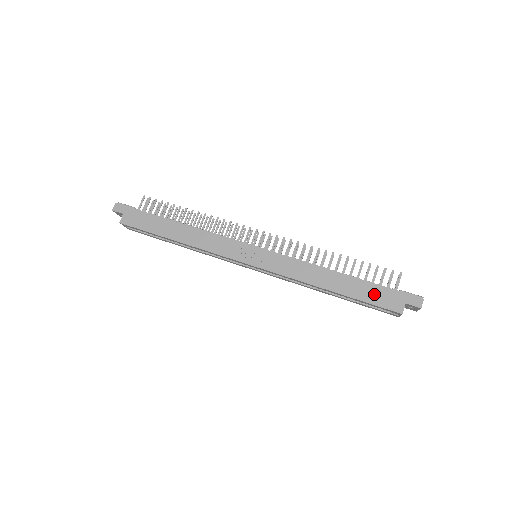
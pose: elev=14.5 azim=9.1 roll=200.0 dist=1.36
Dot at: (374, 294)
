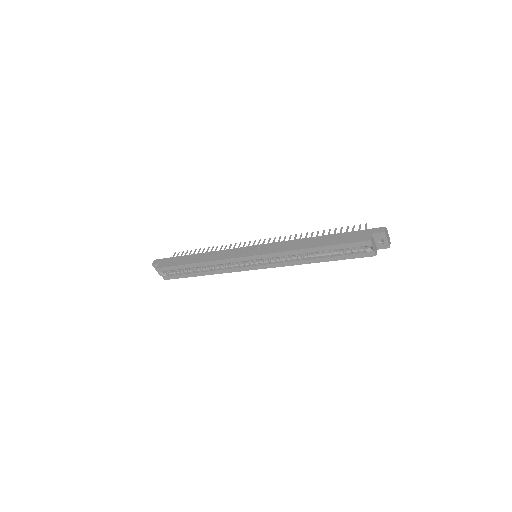
Dot at: (346, 238)
